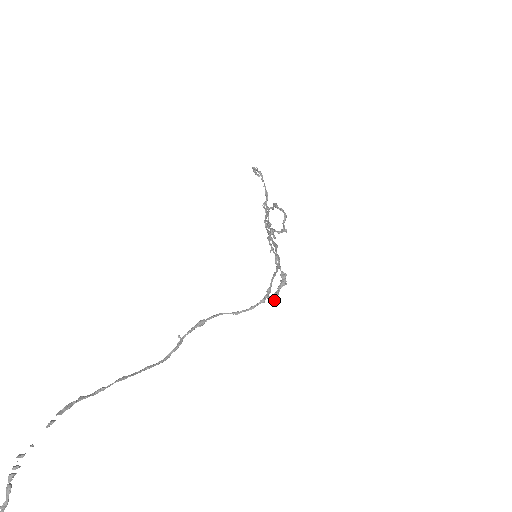
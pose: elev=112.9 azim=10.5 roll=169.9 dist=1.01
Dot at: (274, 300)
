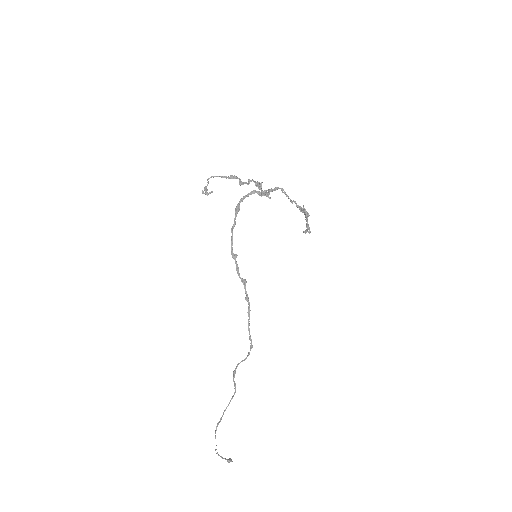
Dot at: (309, 233)
